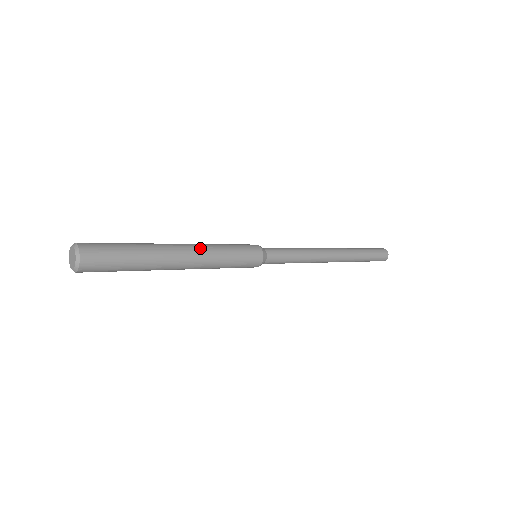
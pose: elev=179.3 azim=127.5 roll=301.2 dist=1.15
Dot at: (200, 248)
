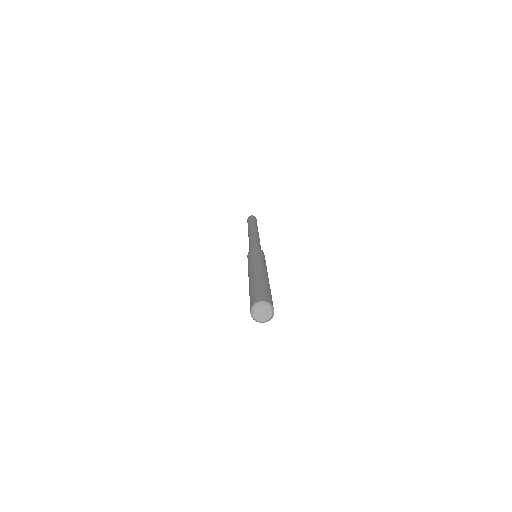
Dot at: occluded
